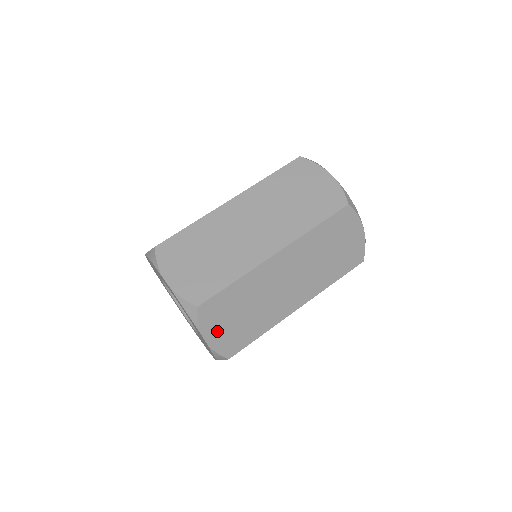
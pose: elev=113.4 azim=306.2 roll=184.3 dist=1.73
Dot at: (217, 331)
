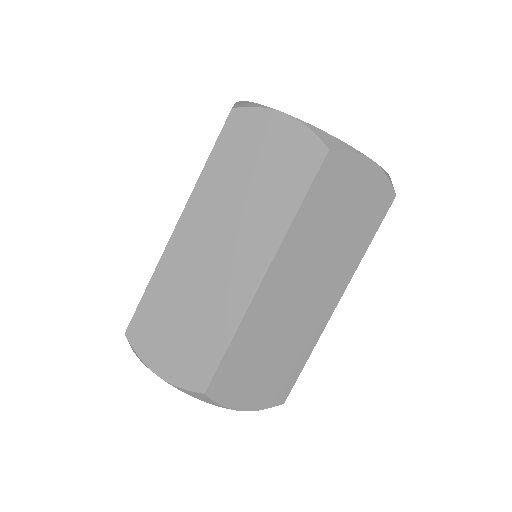
Dot at: occluded
